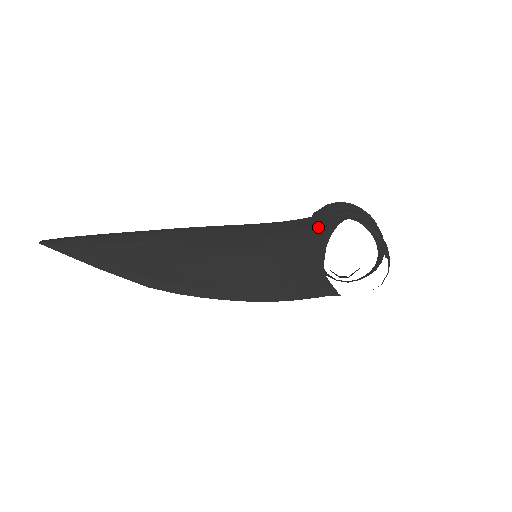
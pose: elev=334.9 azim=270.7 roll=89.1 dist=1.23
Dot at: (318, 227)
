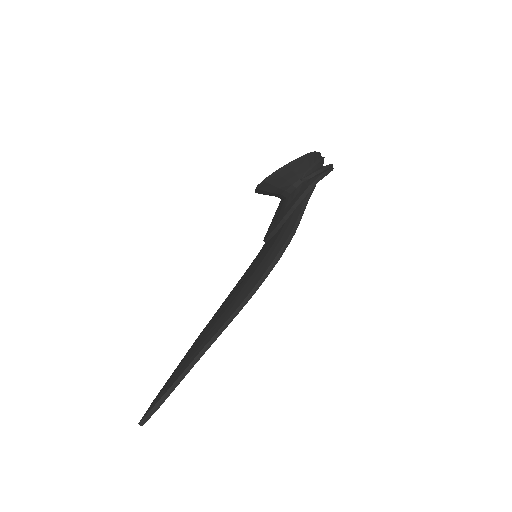
Dot at: occluded
